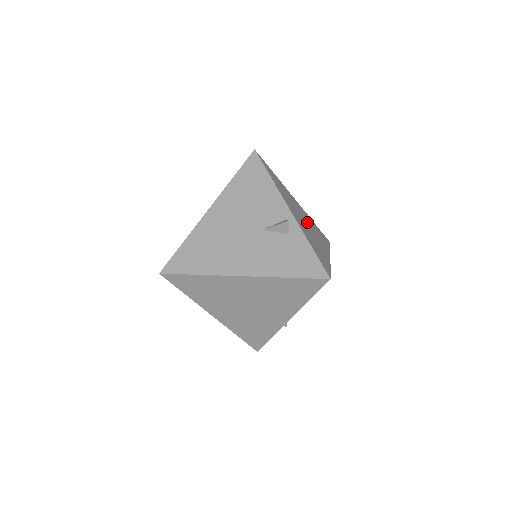
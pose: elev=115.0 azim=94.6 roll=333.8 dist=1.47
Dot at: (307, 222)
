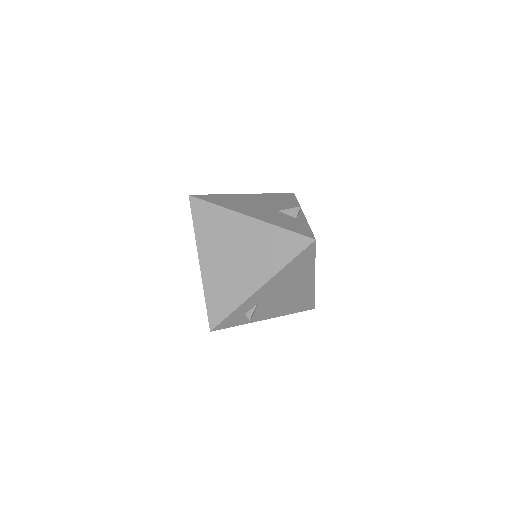
Dot at: occluded
